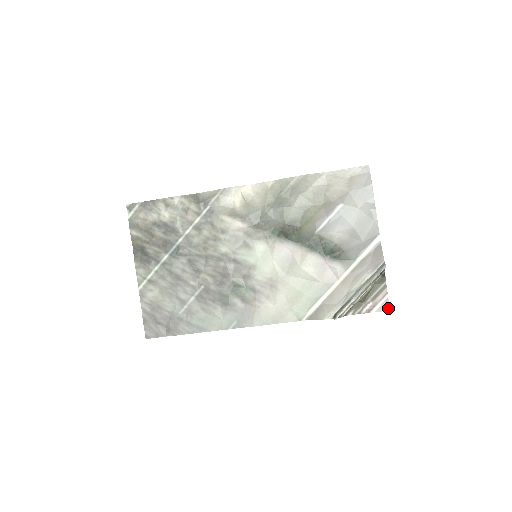
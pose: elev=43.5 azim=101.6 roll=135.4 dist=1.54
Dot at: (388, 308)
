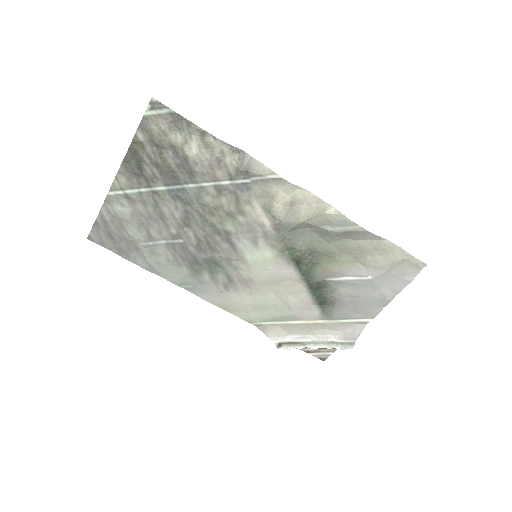
Dot at: (324, 359)
